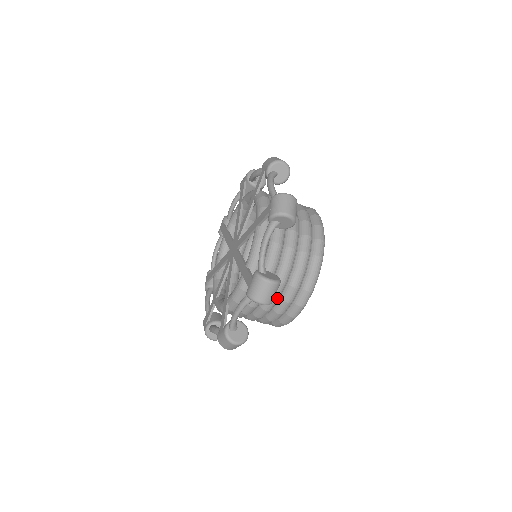
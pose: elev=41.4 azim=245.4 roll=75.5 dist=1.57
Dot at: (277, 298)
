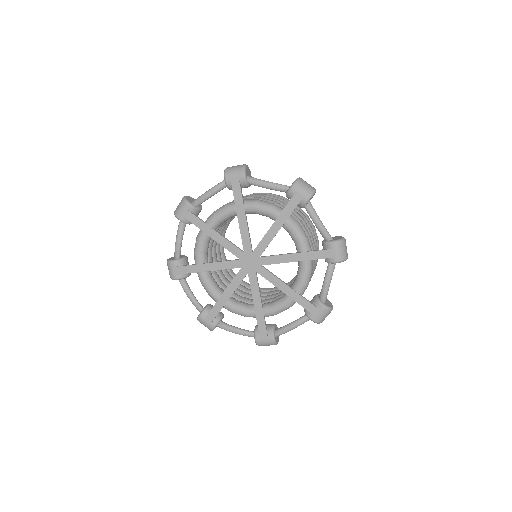
Dot at: occluded
